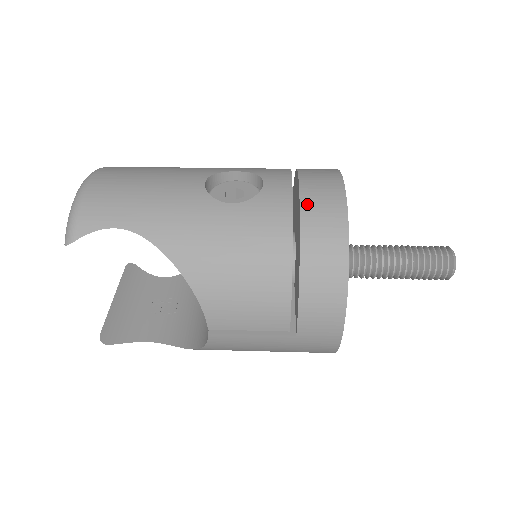
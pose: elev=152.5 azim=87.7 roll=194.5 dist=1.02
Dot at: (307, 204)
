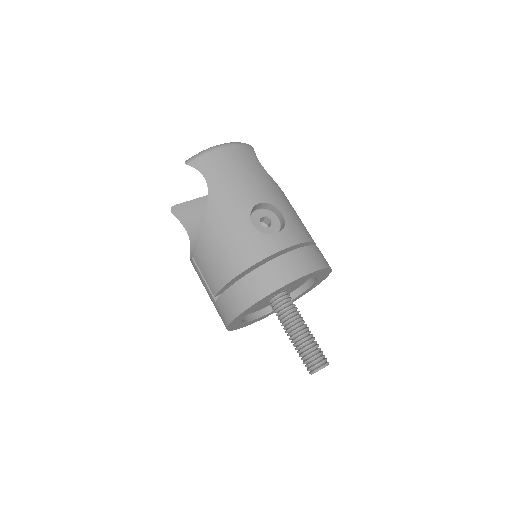
Dot at: (275, 263)
